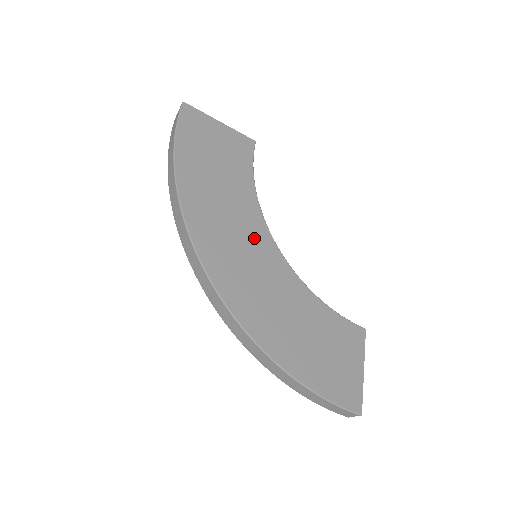
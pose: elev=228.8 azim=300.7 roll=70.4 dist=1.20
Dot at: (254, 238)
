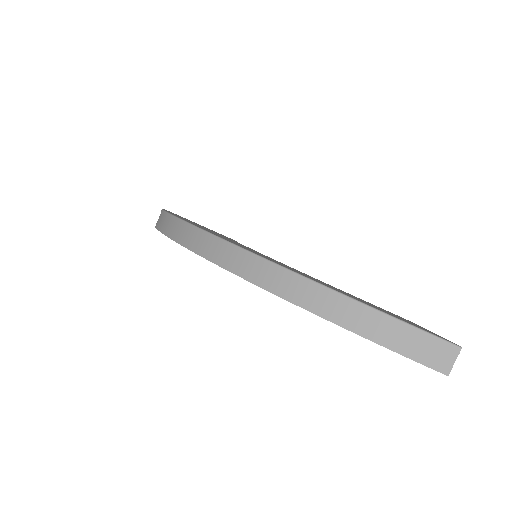
Dot at: occluded
